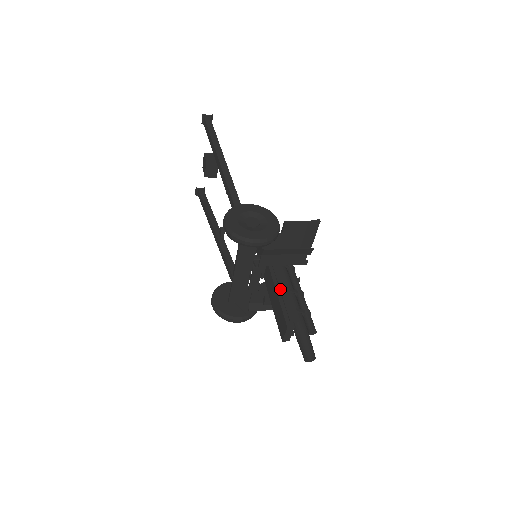
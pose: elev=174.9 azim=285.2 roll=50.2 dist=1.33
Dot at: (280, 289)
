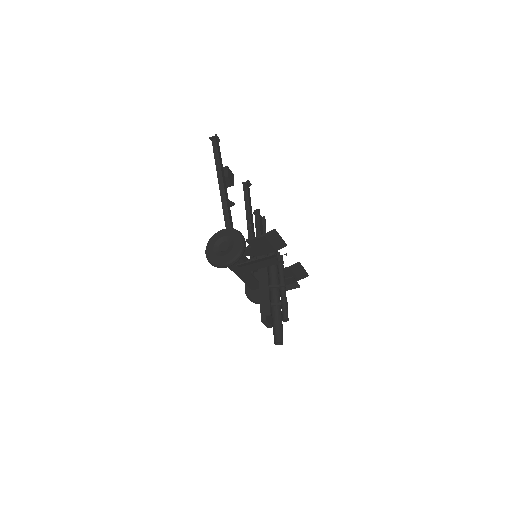
Dot at: (261, 288)
